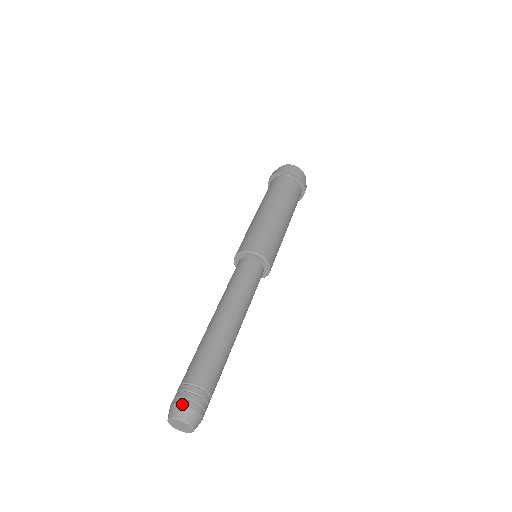
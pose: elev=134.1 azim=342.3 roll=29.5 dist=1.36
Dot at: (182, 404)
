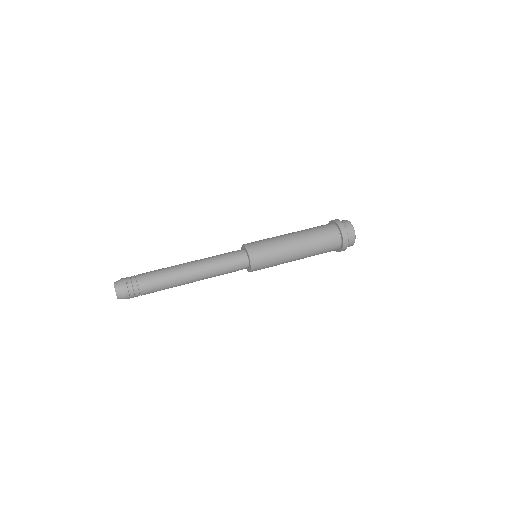
Dot at: (122, 278)
